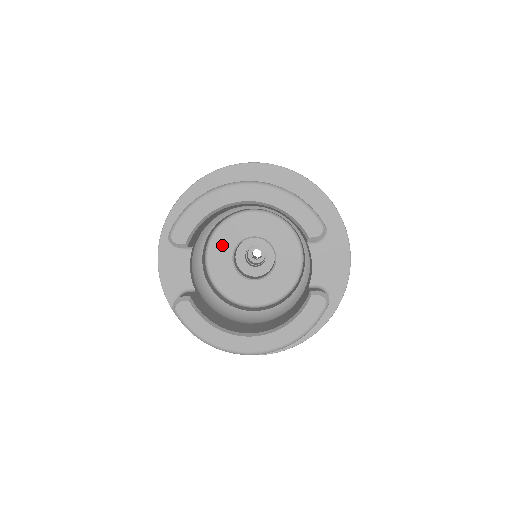
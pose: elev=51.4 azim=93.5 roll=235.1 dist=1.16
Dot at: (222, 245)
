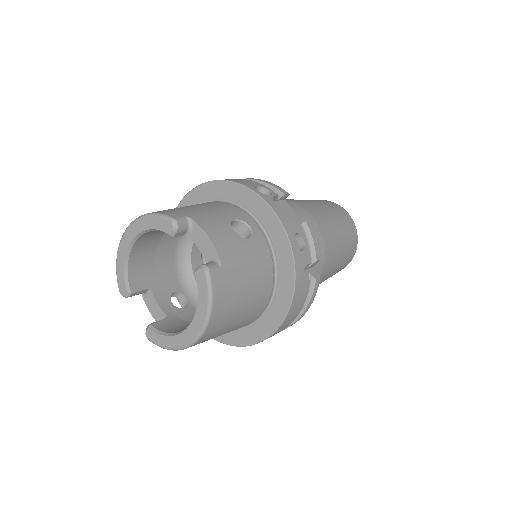
Dot at: occluded
